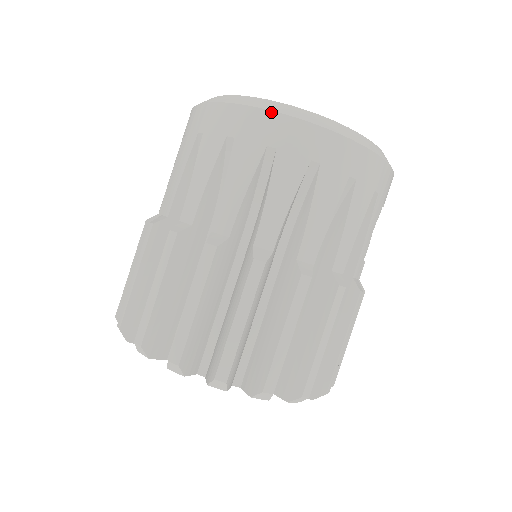
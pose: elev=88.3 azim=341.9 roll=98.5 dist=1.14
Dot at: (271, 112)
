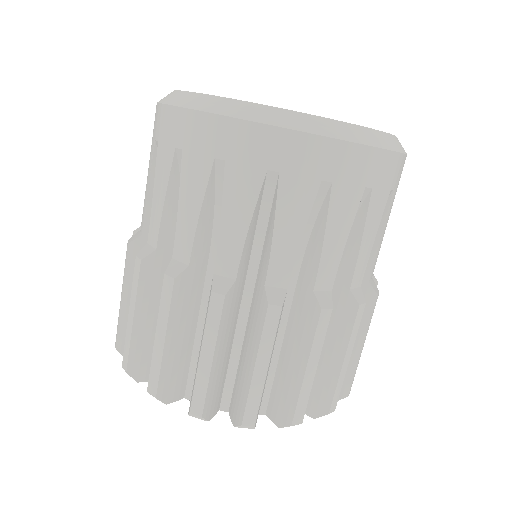
Dot at: (324, 138)
